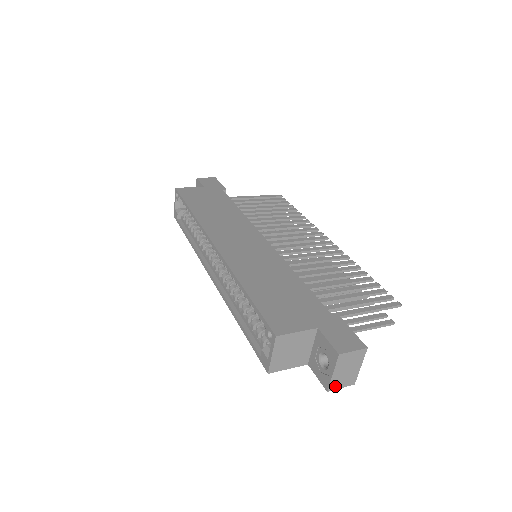
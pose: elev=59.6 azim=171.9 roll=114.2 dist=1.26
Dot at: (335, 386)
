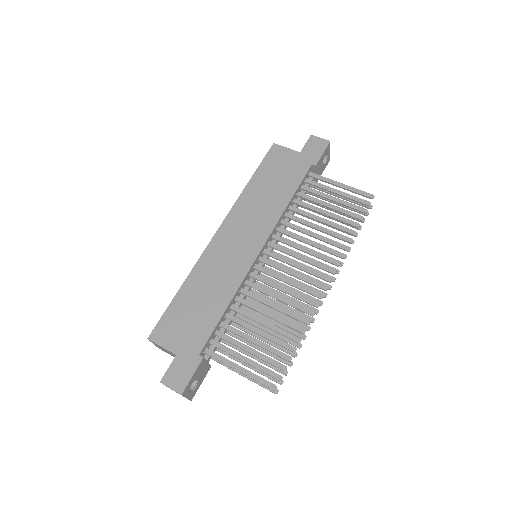
Dot at: occluded
